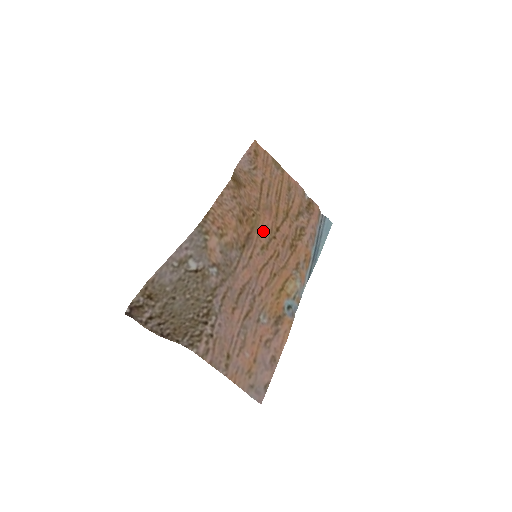
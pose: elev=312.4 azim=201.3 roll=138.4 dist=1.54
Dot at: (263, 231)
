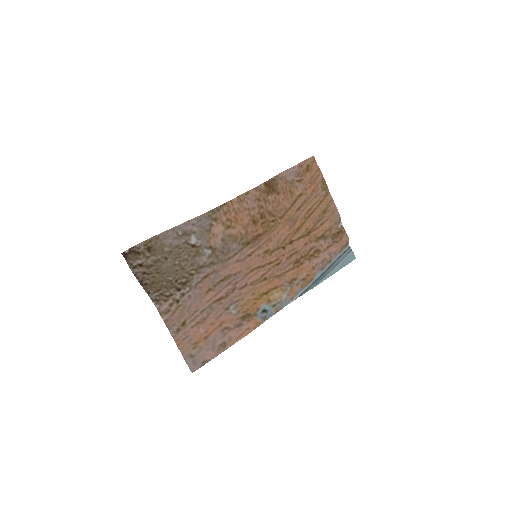
Dot at: (275, 238)
